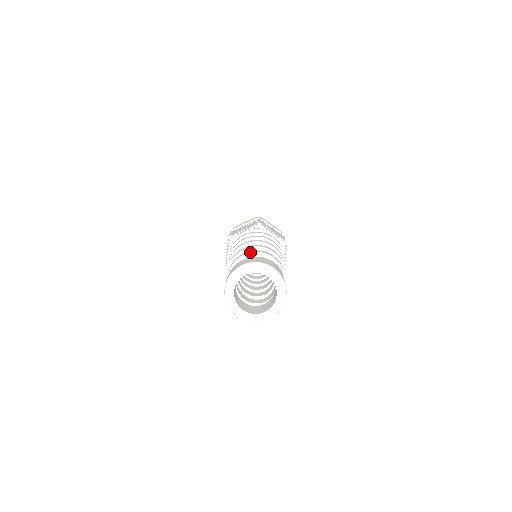
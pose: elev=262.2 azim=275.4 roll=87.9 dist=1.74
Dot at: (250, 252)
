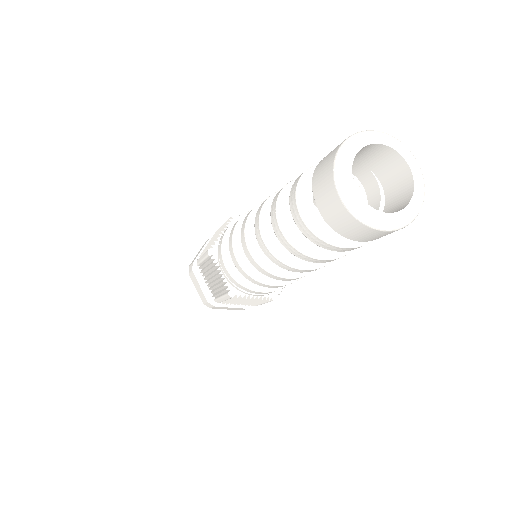
Dot at: occluded
